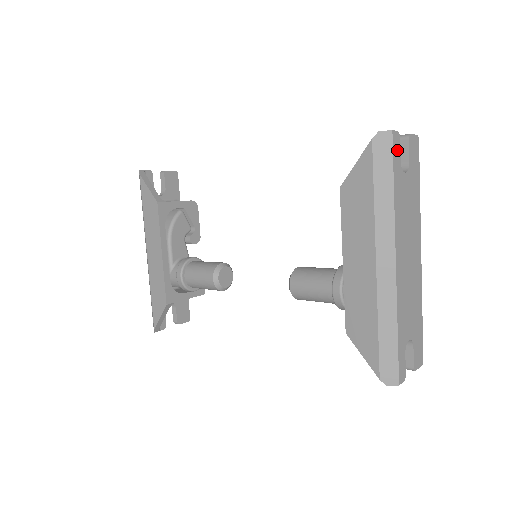
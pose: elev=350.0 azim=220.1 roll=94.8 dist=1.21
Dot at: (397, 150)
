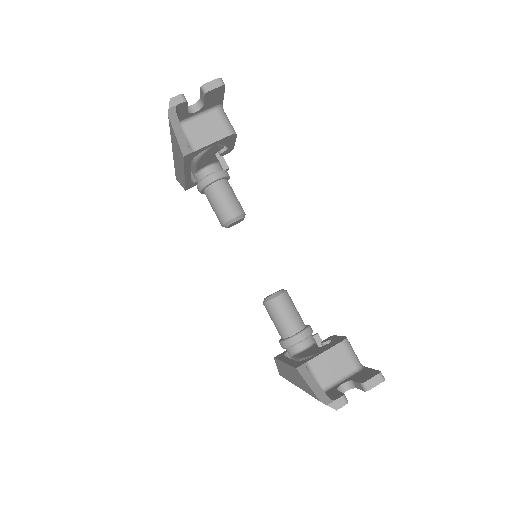
Dot at: occluded
